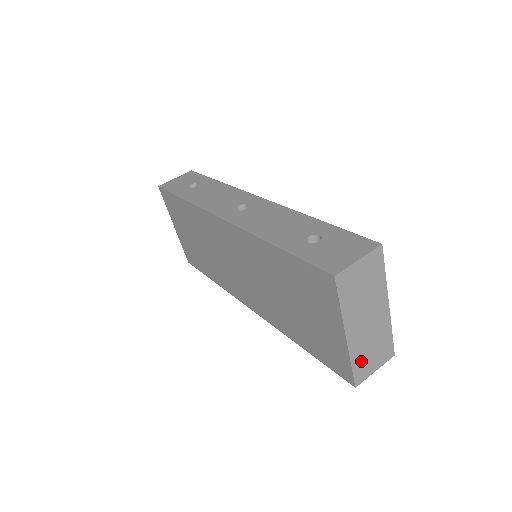
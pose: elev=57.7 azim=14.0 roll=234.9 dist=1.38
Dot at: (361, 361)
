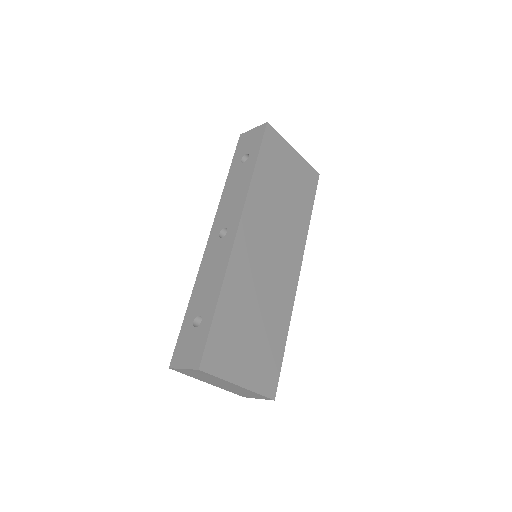
Dot at: (237, 393)
